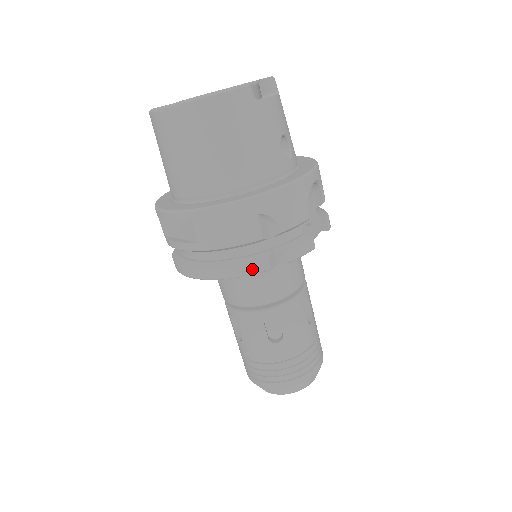
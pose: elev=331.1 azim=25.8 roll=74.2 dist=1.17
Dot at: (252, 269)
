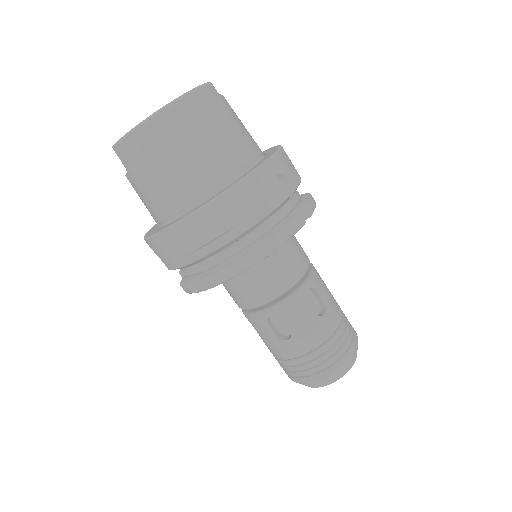
Dot at: (294, 227)
